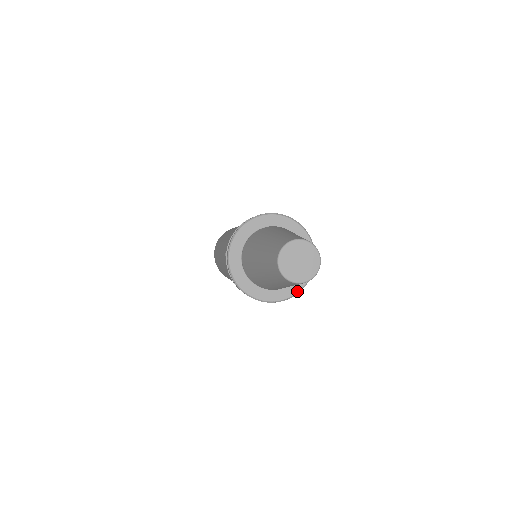
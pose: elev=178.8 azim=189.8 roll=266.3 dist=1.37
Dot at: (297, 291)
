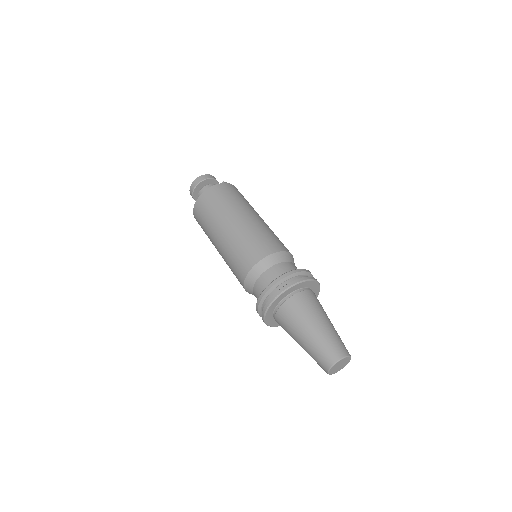
Dot at: (318, 294)
